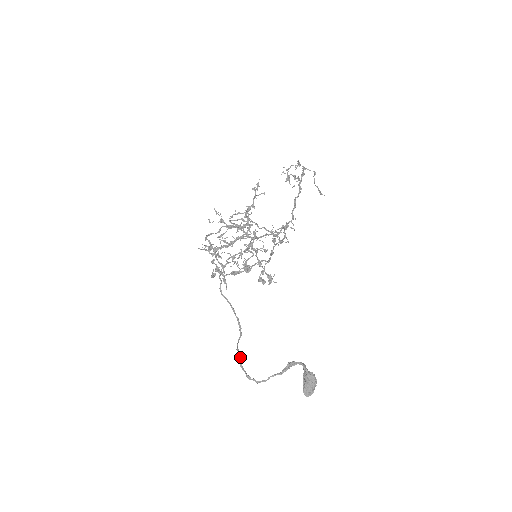
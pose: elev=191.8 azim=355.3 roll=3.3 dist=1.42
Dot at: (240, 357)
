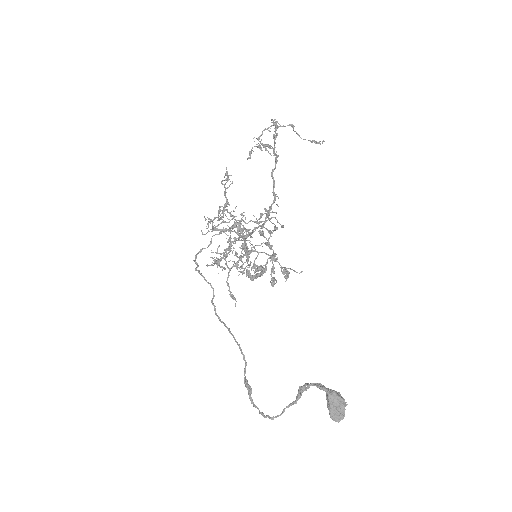
Dot at: (248, 392)
